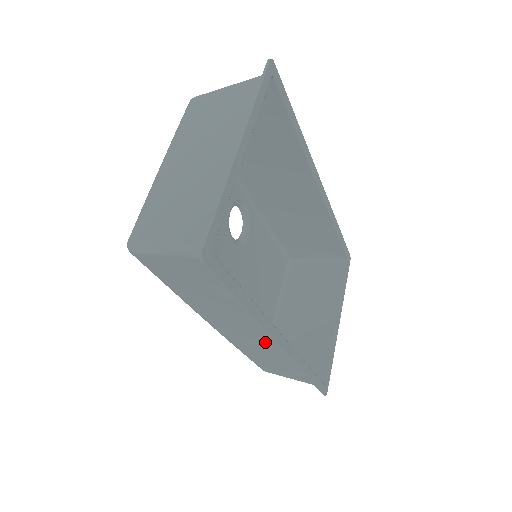
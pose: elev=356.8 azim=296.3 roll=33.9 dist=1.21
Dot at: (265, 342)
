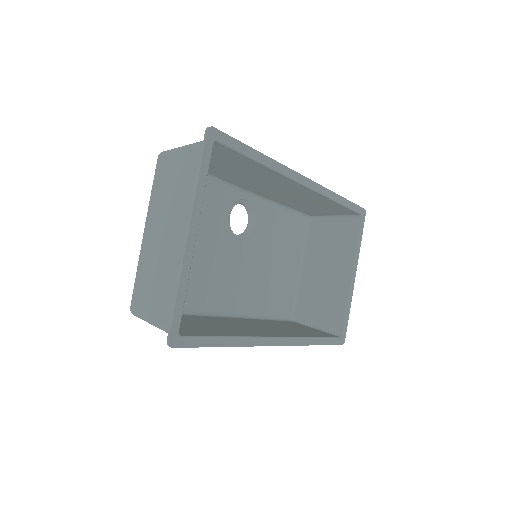
Dot at: occluded
